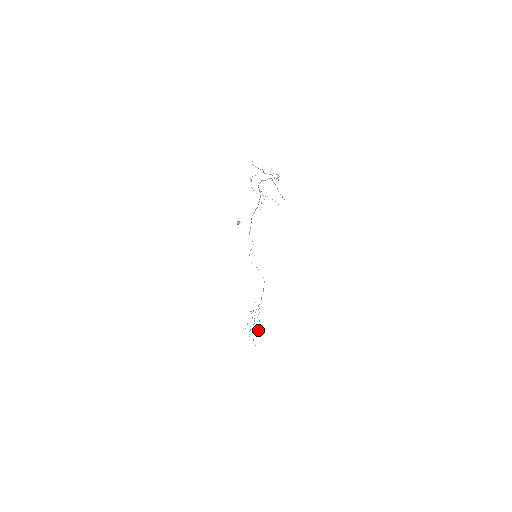
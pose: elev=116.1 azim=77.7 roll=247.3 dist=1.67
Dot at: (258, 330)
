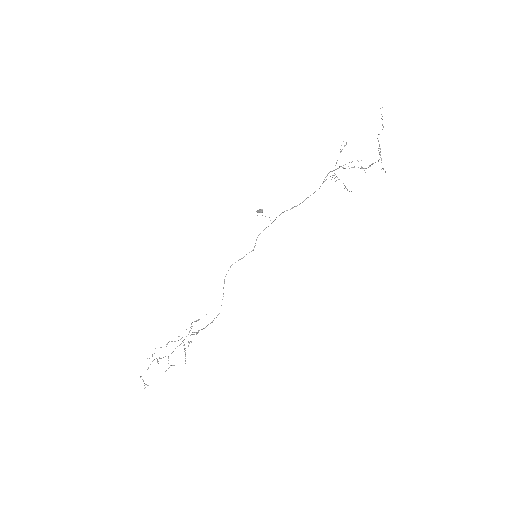
Dot at: occluded
